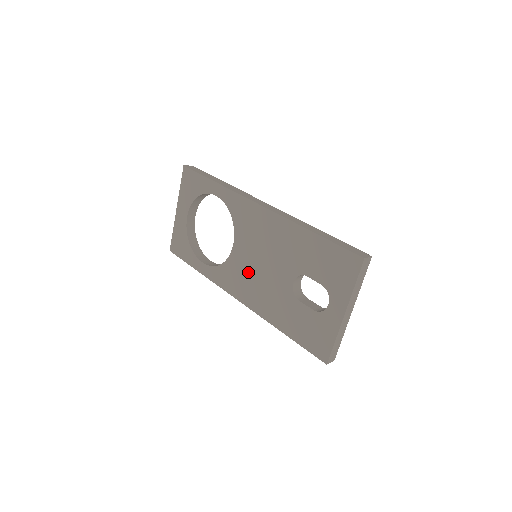
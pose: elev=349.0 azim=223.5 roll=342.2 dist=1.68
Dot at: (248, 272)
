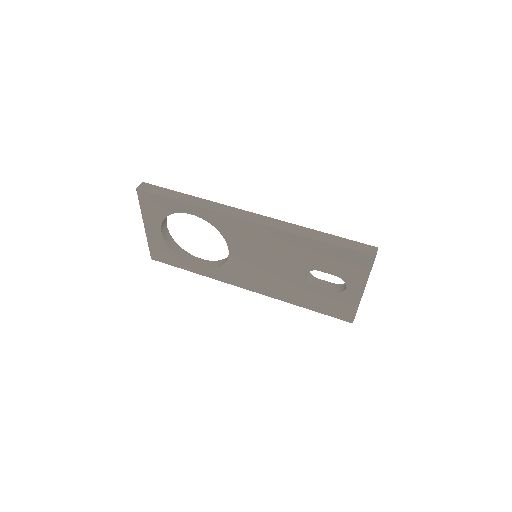
Dot at: (253, 271)
